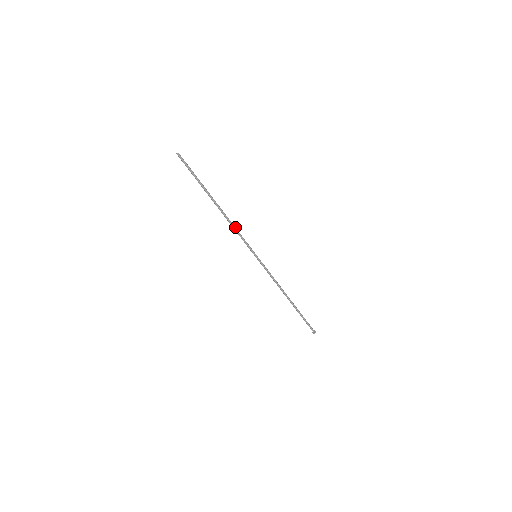
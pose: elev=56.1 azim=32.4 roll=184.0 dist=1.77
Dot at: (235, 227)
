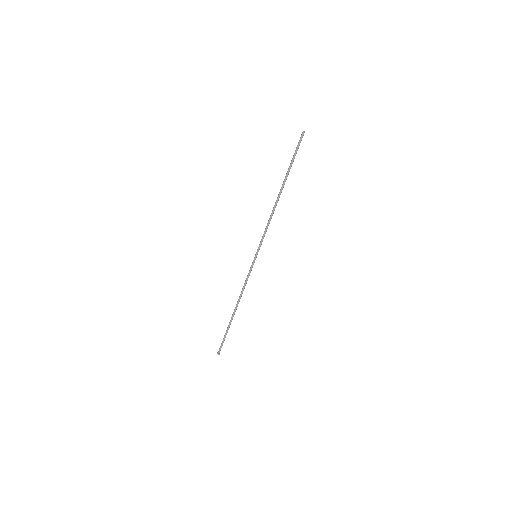
Dot at: occluded
